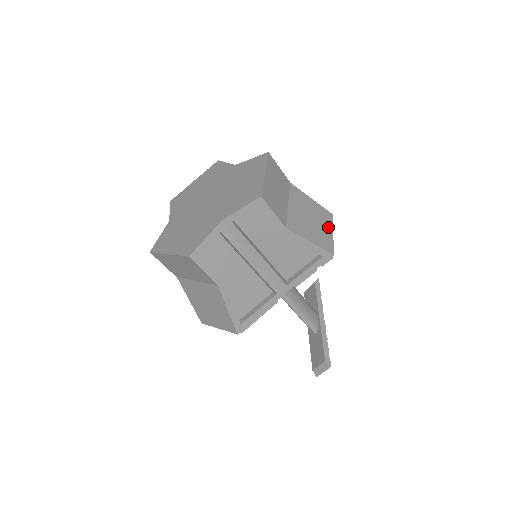
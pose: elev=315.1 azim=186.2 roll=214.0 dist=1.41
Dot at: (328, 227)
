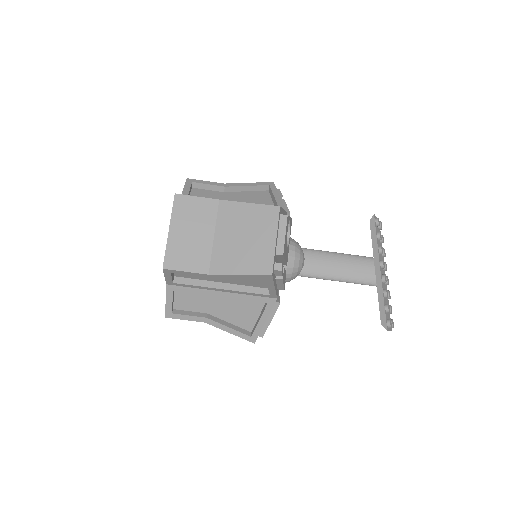
Dot at: (269, 234)
